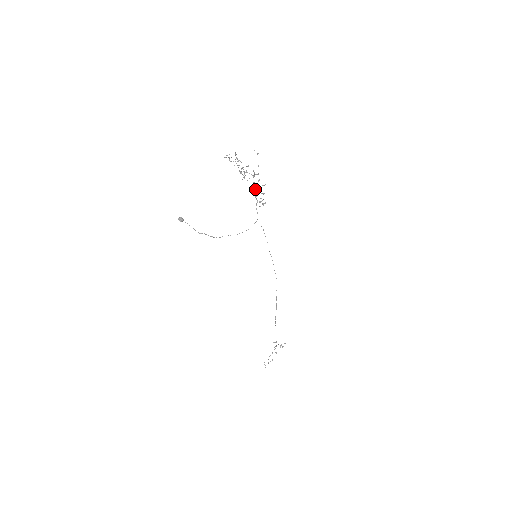
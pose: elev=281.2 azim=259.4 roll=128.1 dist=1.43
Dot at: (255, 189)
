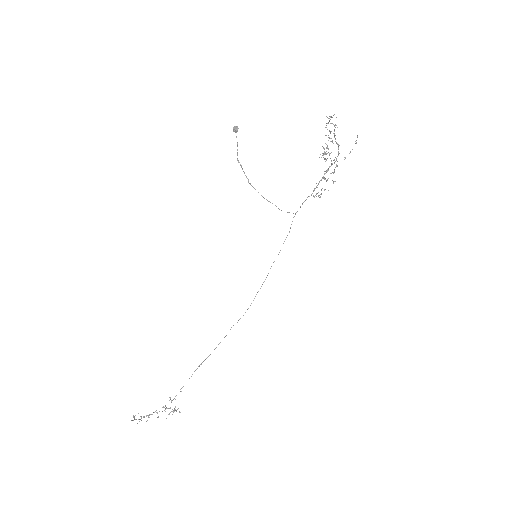
Dot at: (321, 179)
